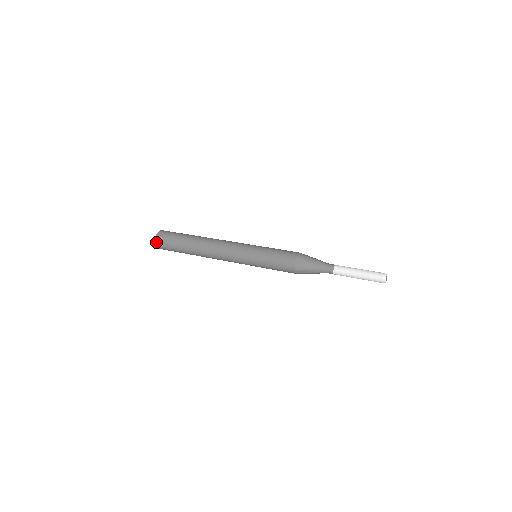
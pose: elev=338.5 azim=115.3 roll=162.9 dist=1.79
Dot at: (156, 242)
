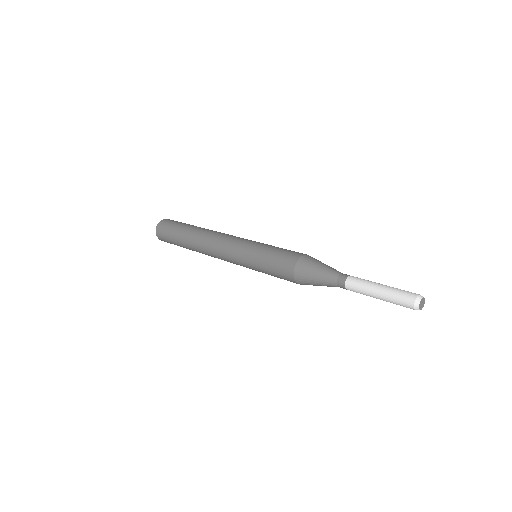
Dot at: (157, 235)
